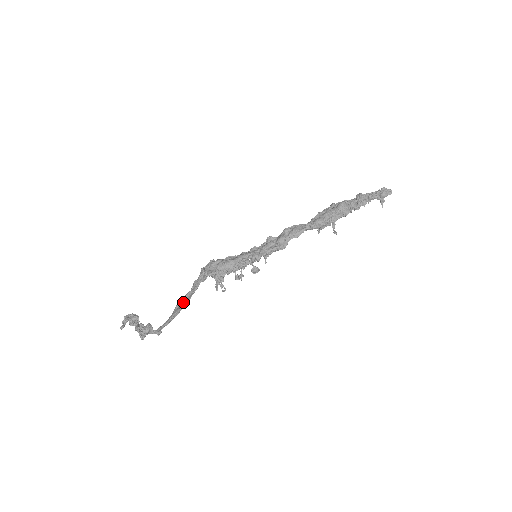
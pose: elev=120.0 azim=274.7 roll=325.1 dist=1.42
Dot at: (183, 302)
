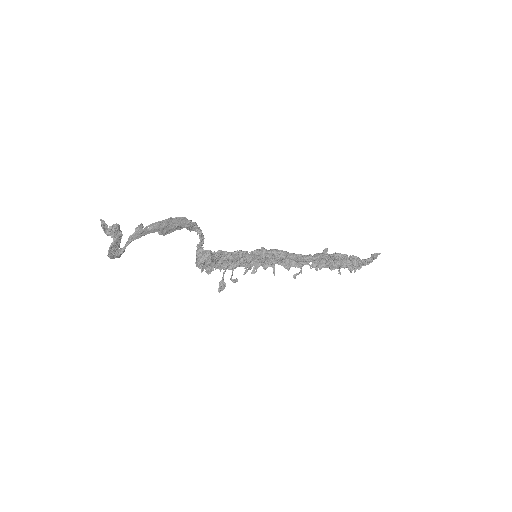
Dot at: (175, 227)
